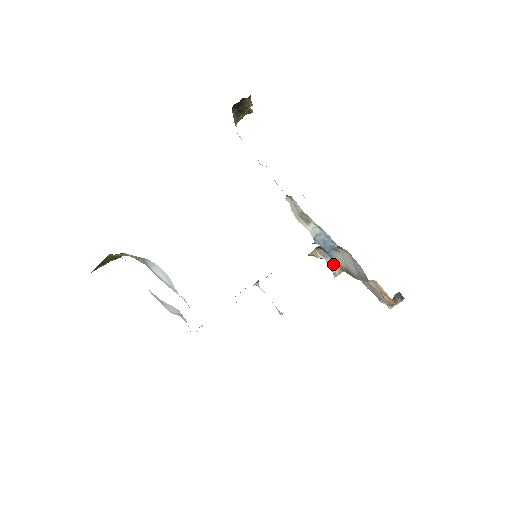
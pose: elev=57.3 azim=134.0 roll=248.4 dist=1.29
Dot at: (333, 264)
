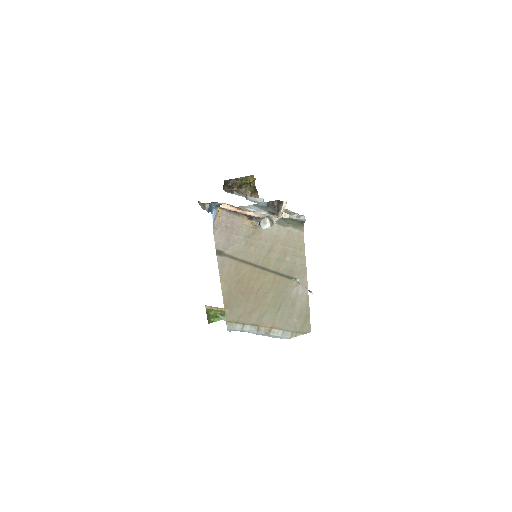
Dot at: (257, 220)
